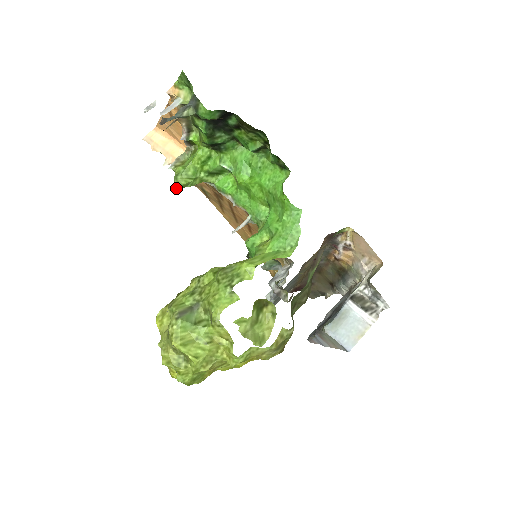
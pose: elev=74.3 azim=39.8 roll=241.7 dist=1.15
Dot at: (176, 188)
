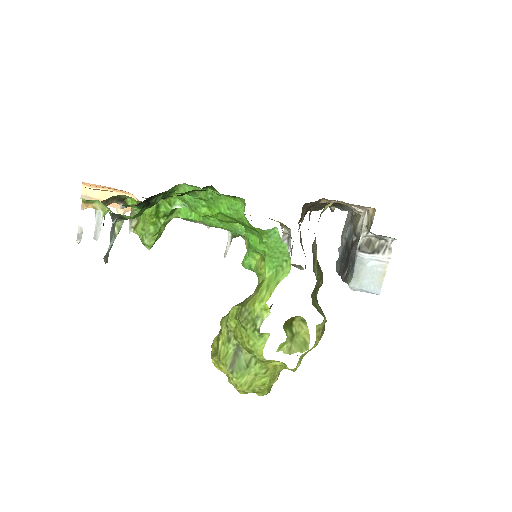
Dot at: occluded
